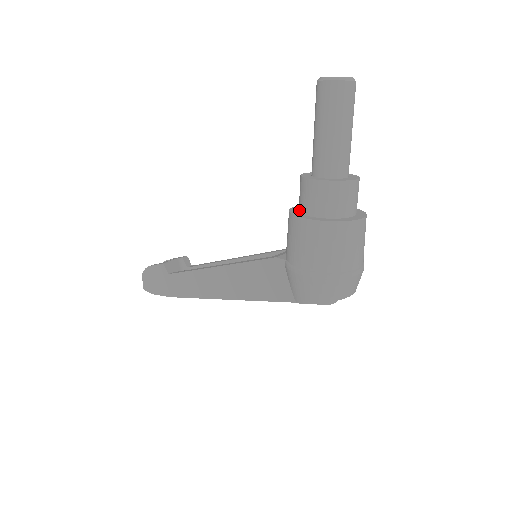
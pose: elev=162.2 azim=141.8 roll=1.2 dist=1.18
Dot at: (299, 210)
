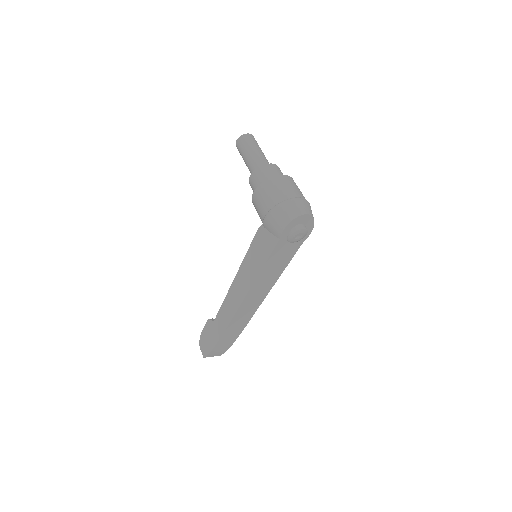
Dot at: occluded
